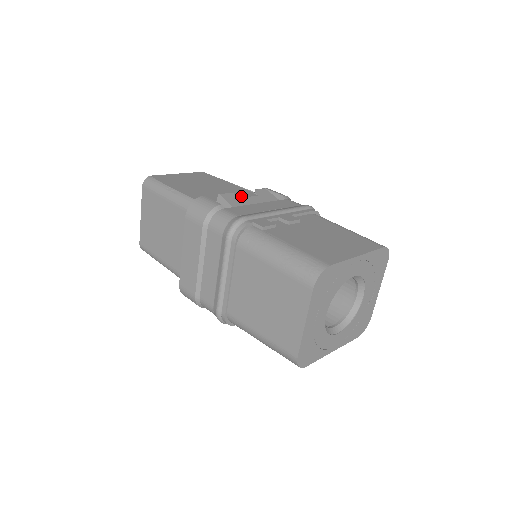
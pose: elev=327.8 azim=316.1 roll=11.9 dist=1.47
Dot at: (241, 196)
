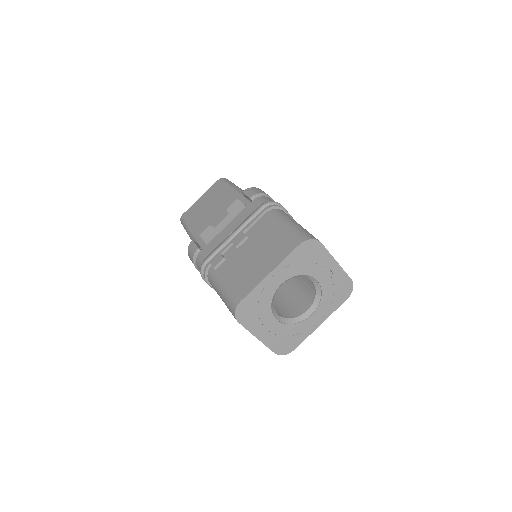
Dot at: (216, 224)
